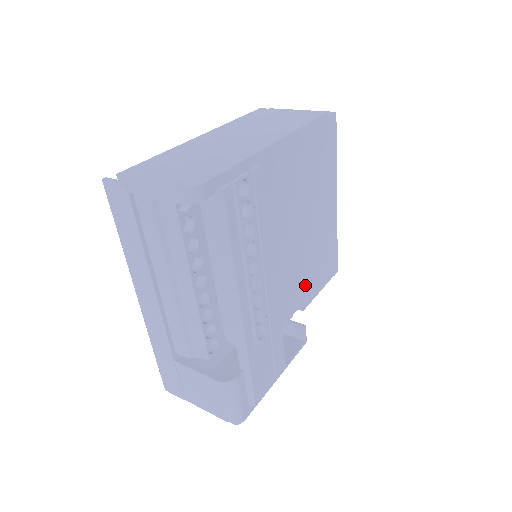
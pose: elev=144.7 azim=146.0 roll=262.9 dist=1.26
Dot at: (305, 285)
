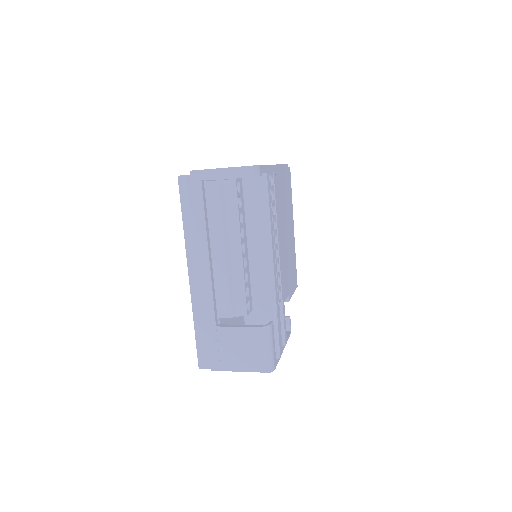
Dot at: (288, 281)
